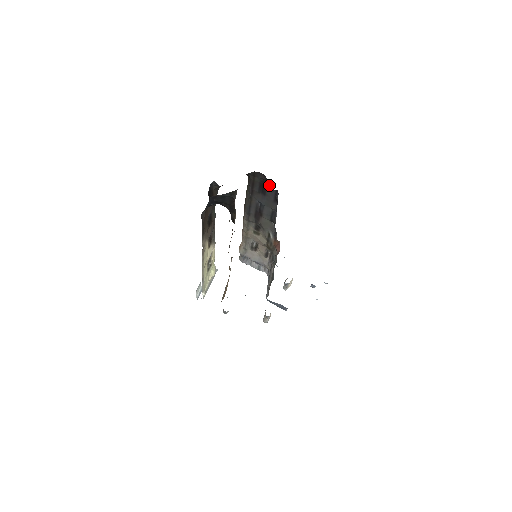
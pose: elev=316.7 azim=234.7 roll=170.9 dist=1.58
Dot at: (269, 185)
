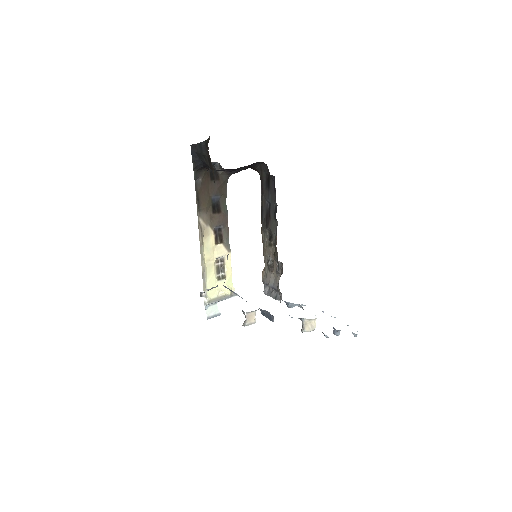
Dot at: occluded
